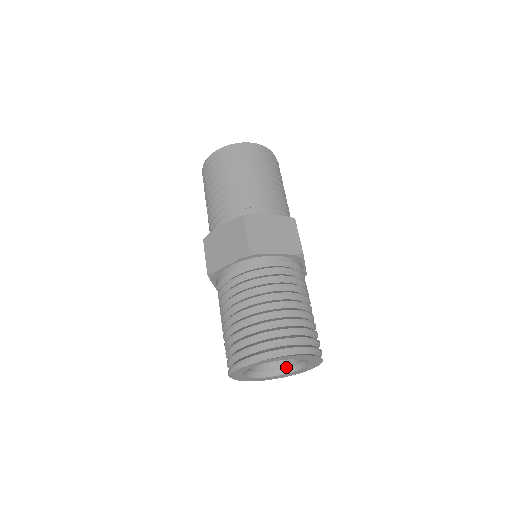
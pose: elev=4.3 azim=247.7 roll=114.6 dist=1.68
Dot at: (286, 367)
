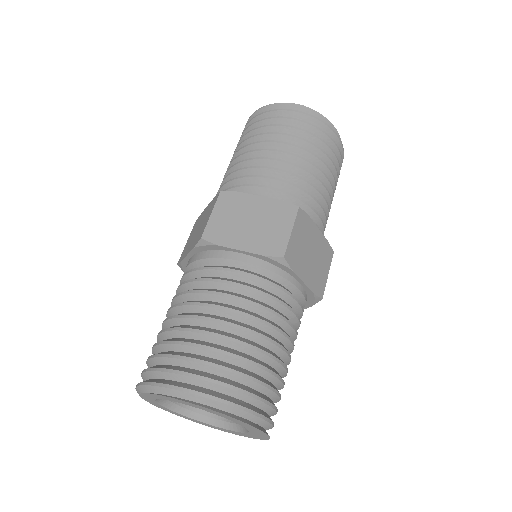
Dot at: occluded
